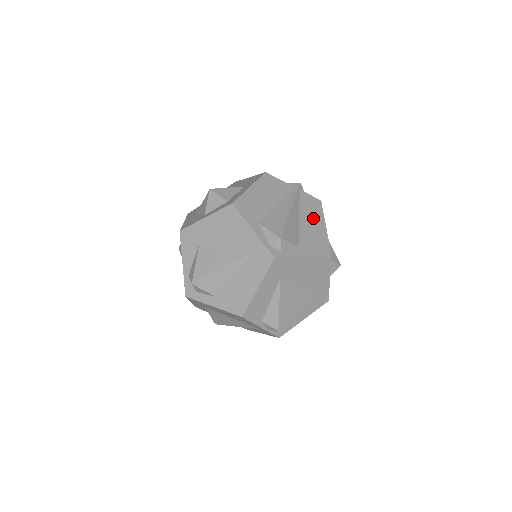
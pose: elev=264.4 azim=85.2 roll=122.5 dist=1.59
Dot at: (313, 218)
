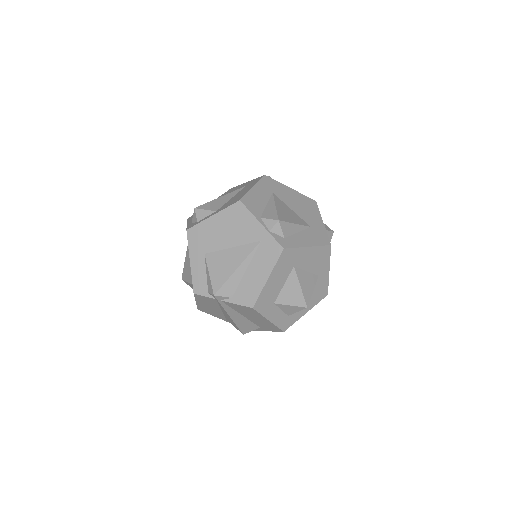
Dot at: occluded
